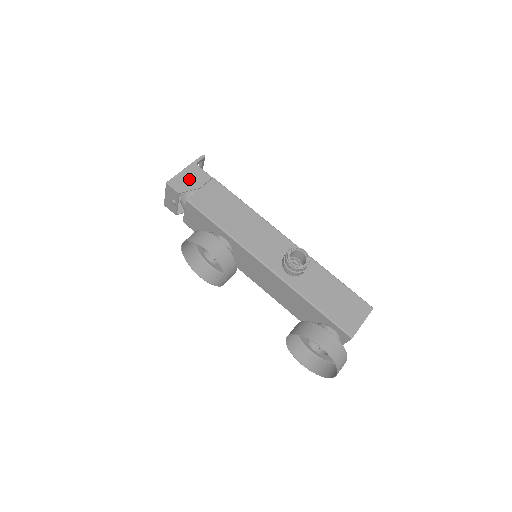
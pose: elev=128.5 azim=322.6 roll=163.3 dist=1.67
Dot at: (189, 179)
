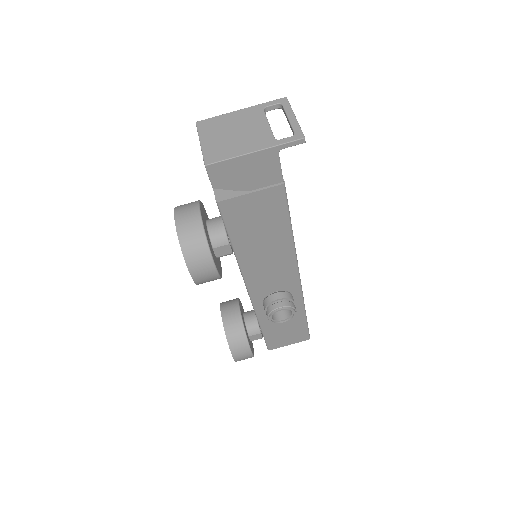
Dot at: (246, 173)
